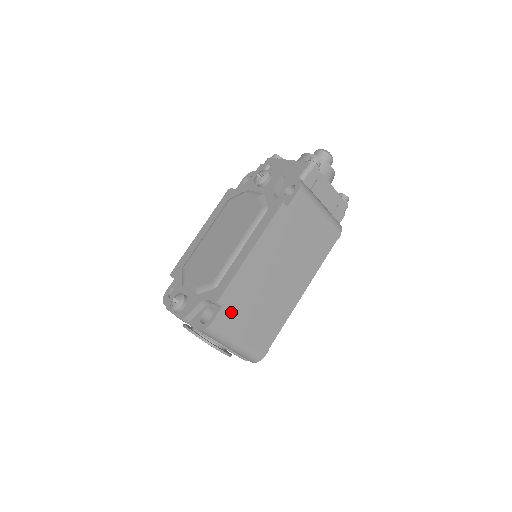
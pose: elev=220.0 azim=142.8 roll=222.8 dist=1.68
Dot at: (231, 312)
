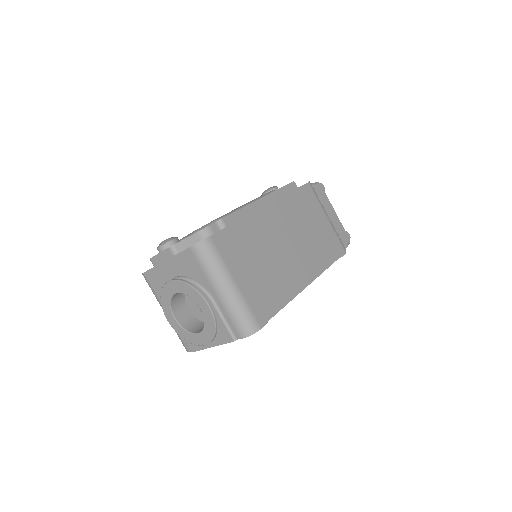
Dot at: (232, 242)
